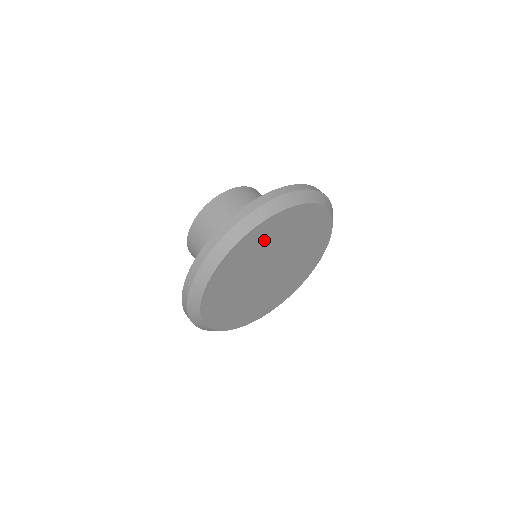
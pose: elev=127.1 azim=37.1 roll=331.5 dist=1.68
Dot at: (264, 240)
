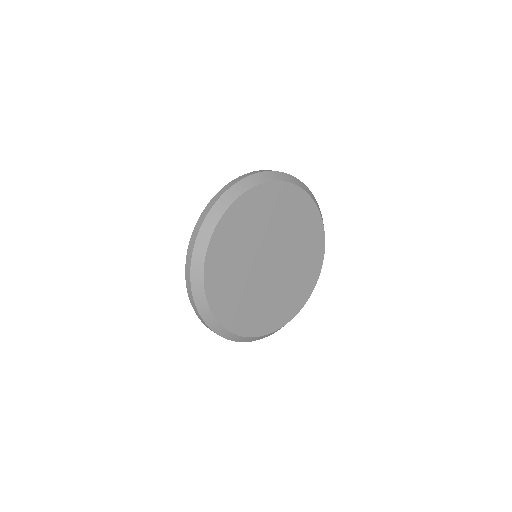
Dot at: (234, 239)
